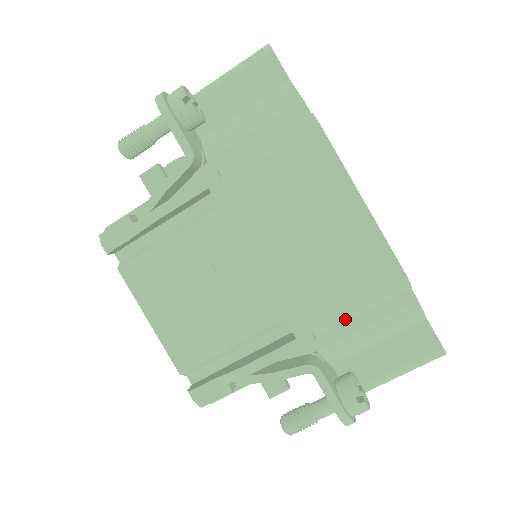
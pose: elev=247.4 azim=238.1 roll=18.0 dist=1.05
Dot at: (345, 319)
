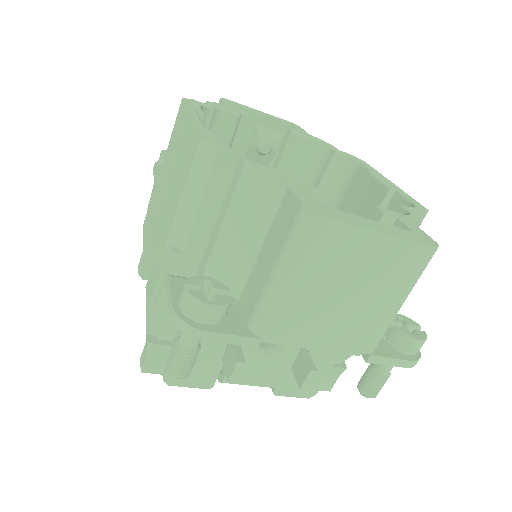
Dot at: (191, 219)
